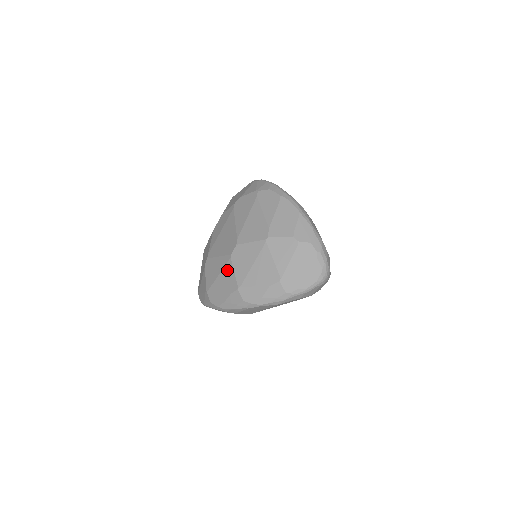
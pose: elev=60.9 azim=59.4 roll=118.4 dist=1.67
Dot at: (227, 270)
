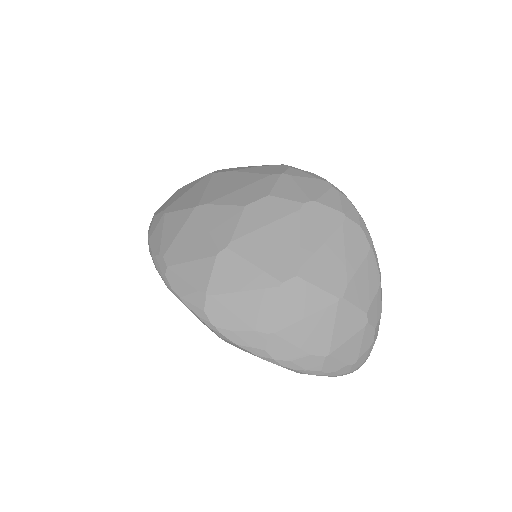
Dot at: (264, 297)
